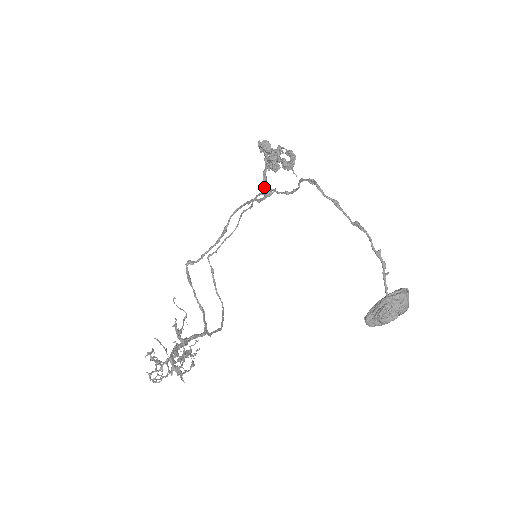
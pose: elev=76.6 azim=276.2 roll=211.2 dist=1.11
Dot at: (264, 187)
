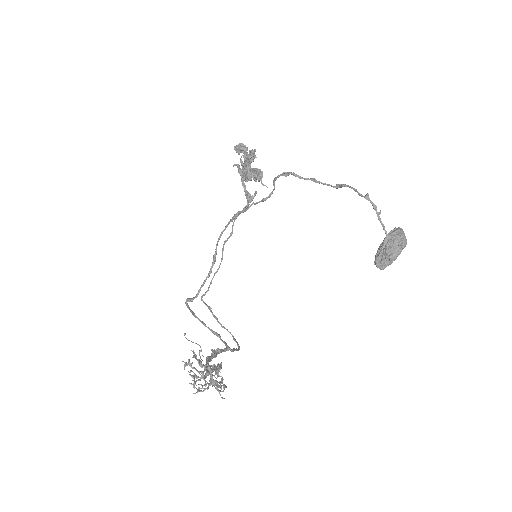
Dot at: (245, 194)
